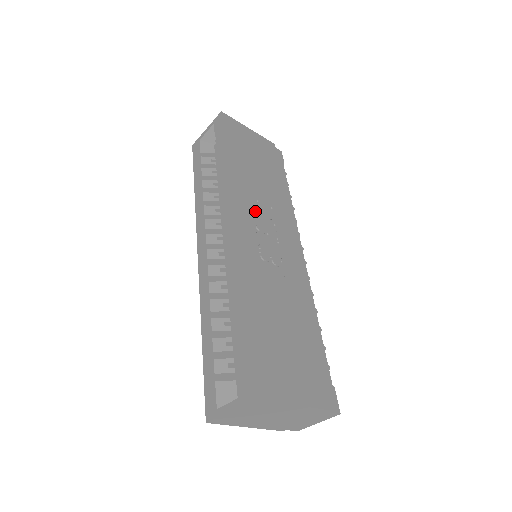
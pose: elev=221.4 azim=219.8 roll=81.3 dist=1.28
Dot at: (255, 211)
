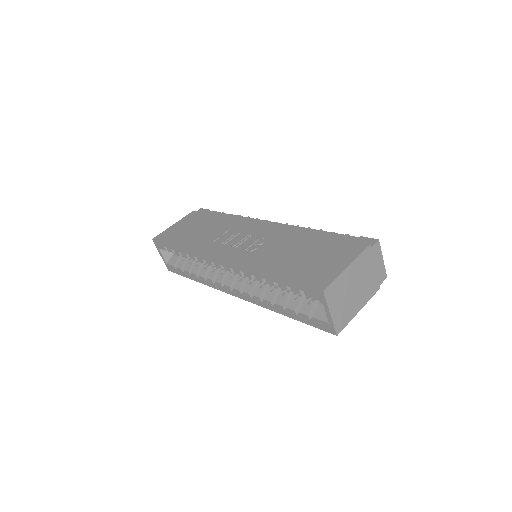
Dot at: (223, 243)
